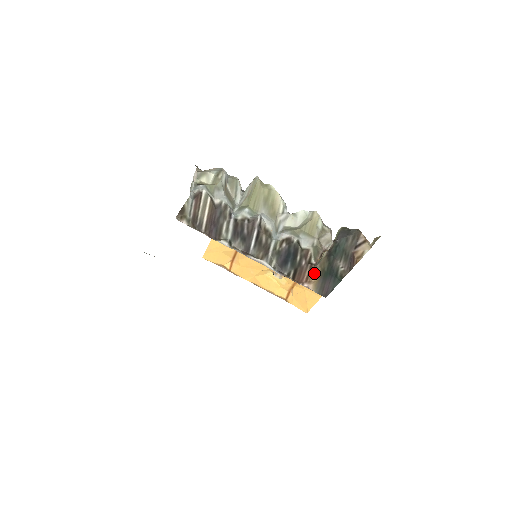
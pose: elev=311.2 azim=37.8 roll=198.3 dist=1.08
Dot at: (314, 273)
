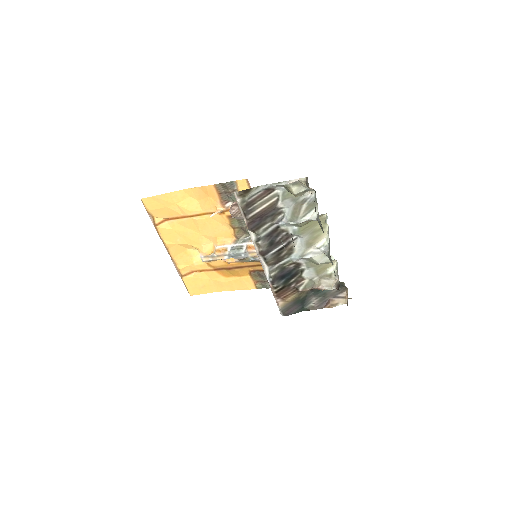
Dot at: (292, 296)
